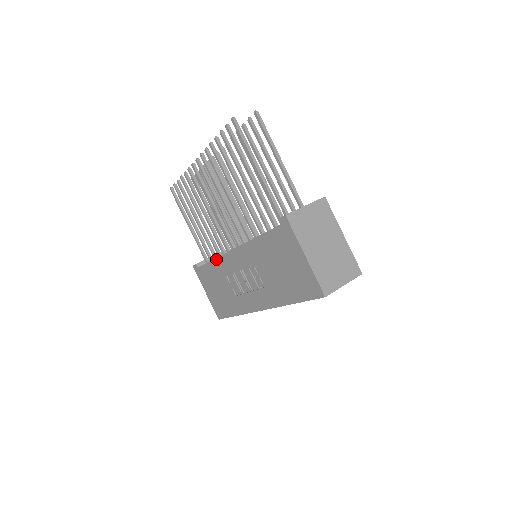
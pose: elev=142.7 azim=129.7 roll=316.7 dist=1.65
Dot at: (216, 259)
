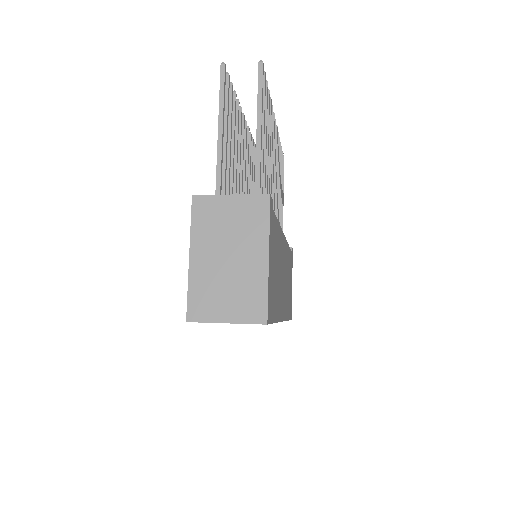
Dot at: occluded
